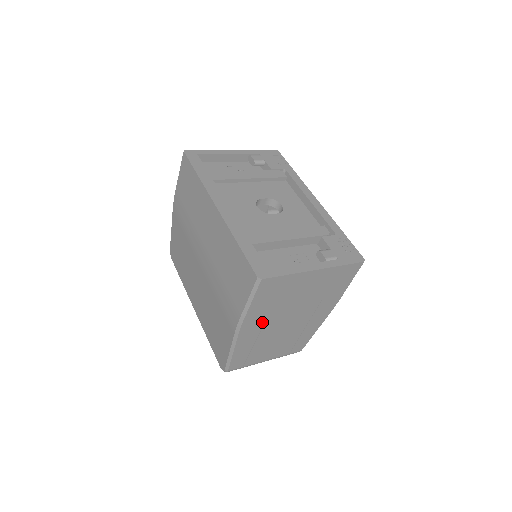
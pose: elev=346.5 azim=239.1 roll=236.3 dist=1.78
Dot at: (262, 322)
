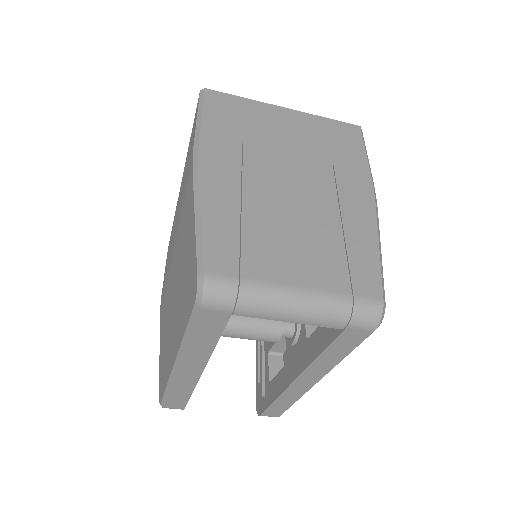
Dot at: (237, 164)
